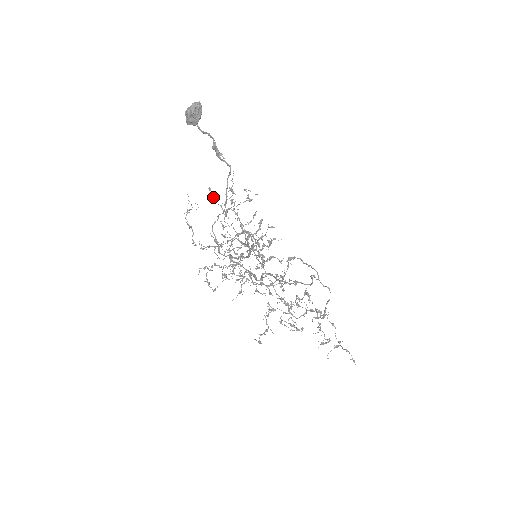
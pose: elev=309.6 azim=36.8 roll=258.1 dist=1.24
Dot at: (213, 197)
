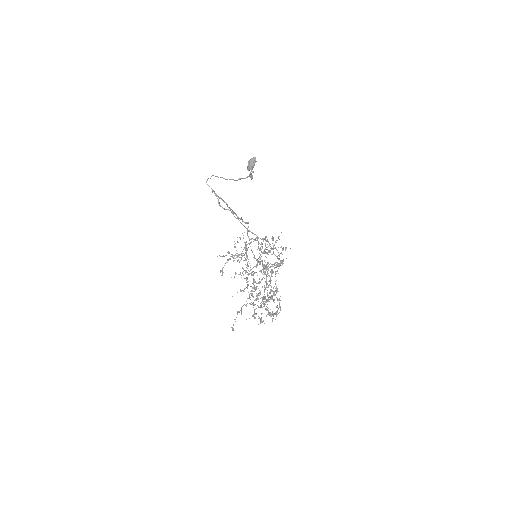
Dot at: occluded
